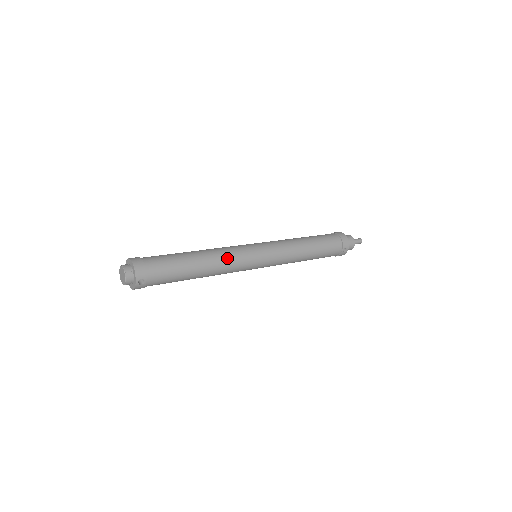
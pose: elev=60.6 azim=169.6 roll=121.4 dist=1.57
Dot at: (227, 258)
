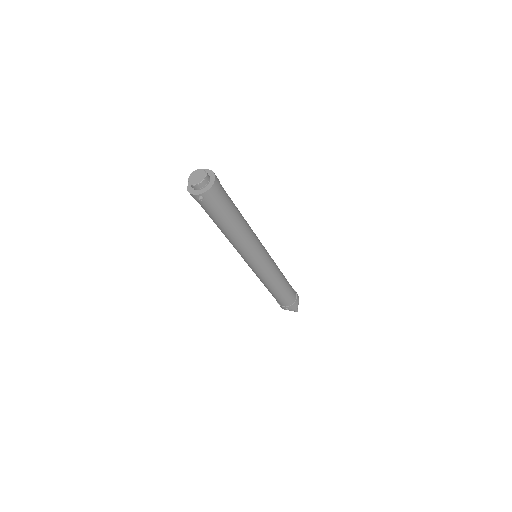
Dot at: (248, 244)
